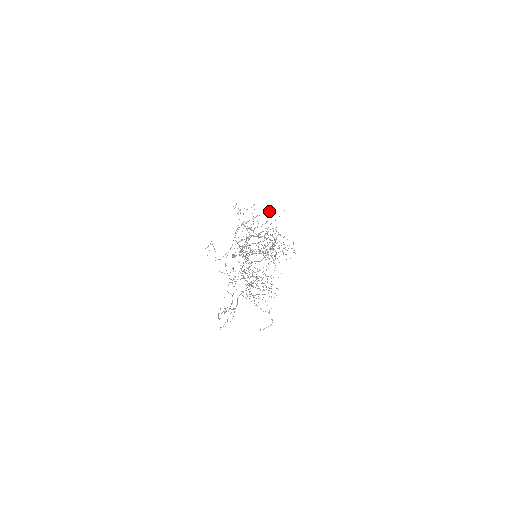
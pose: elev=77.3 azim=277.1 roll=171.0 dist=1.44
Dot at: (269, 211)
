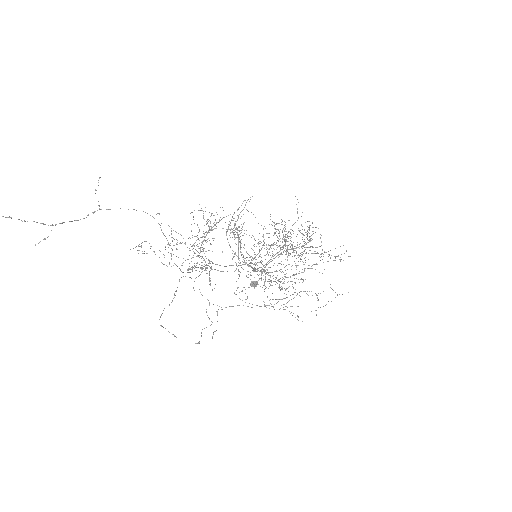
Dot at: occluded
